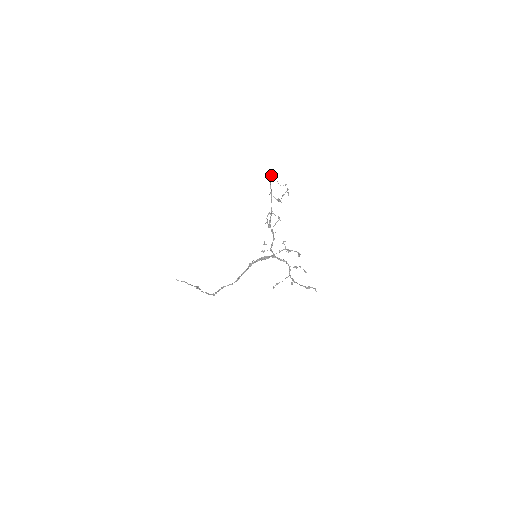
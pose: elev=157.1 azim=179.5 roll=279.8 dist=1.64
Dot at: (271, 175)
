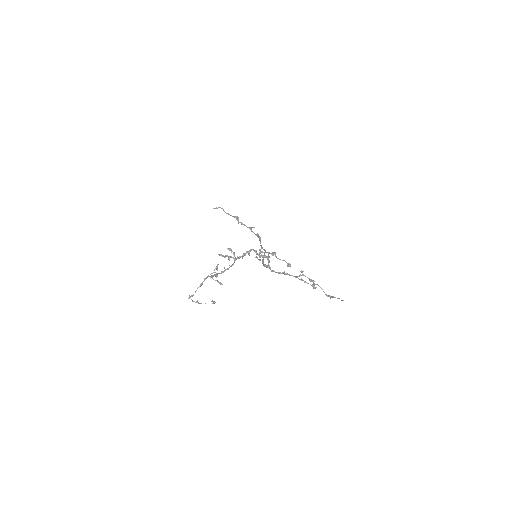
Dot at: (190, 297)
